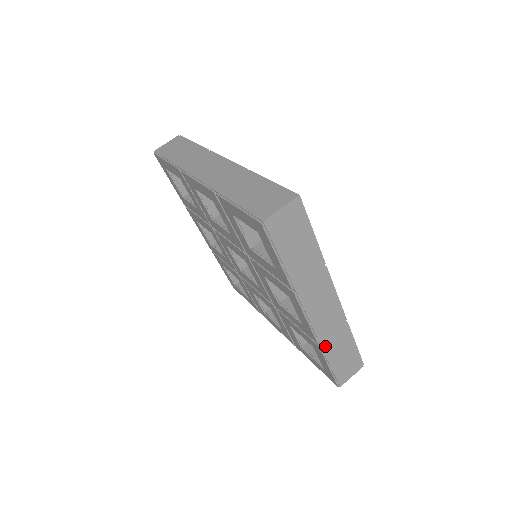
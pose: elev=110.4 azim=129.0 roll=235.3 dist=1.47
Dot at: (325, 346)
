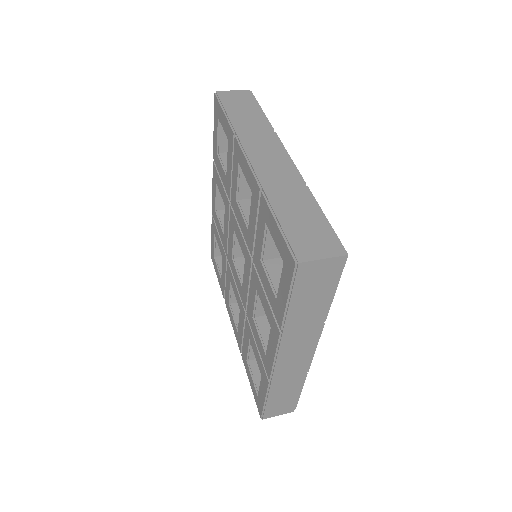
Dot at: (270, 194)
